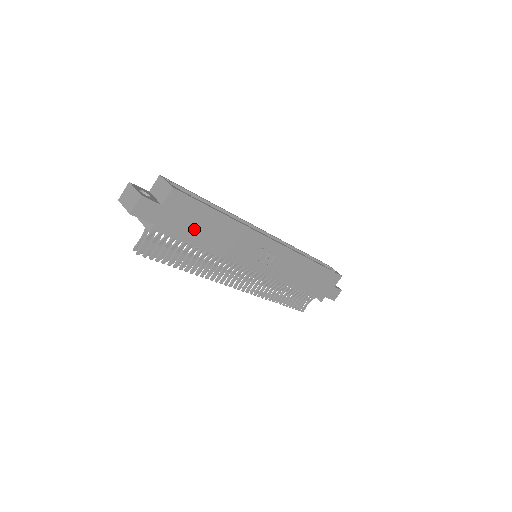
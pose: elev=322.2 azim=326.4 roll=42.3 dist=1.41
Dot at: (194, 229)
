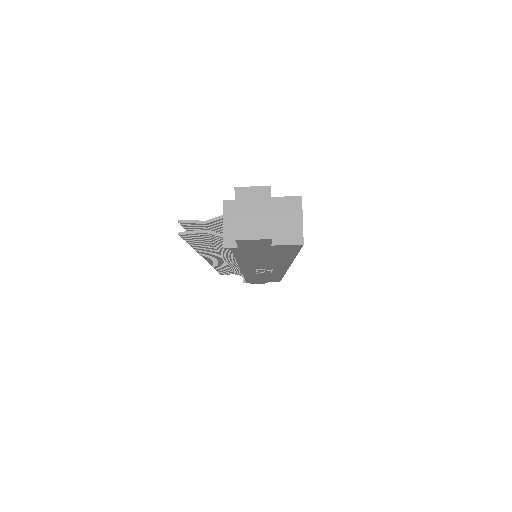
Dot at: (258, 255)
